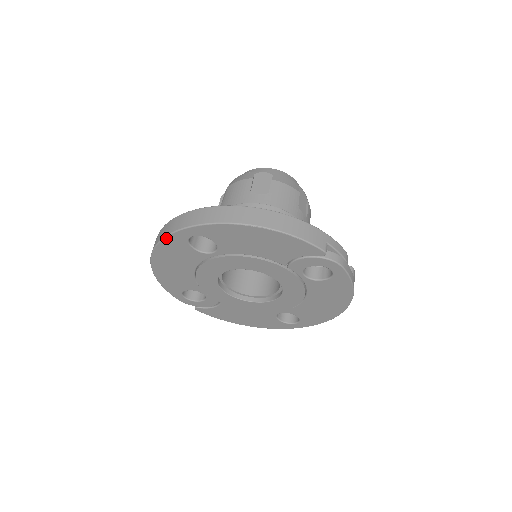
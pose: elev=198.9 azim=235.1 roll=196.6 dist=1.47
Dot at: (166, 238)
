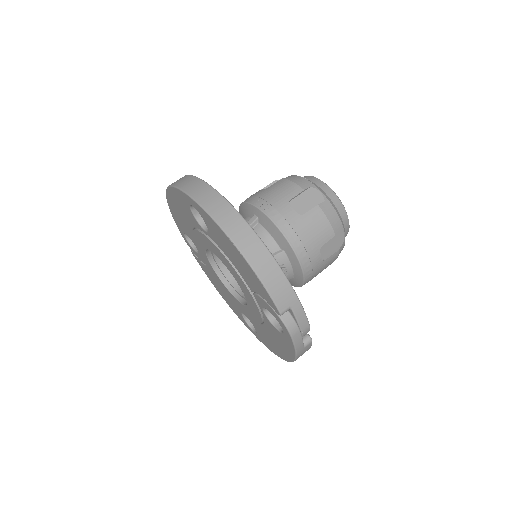
Dot at: (176, 188)
